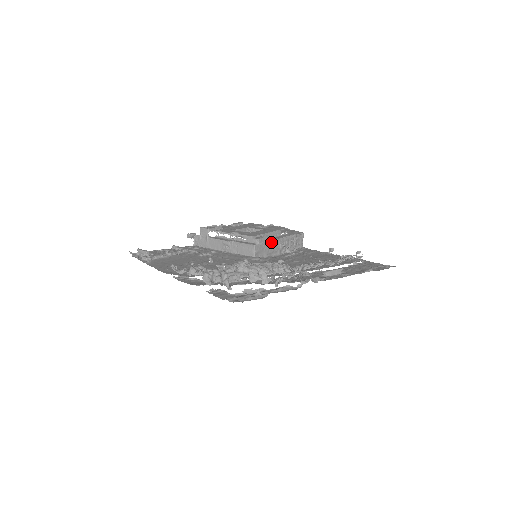
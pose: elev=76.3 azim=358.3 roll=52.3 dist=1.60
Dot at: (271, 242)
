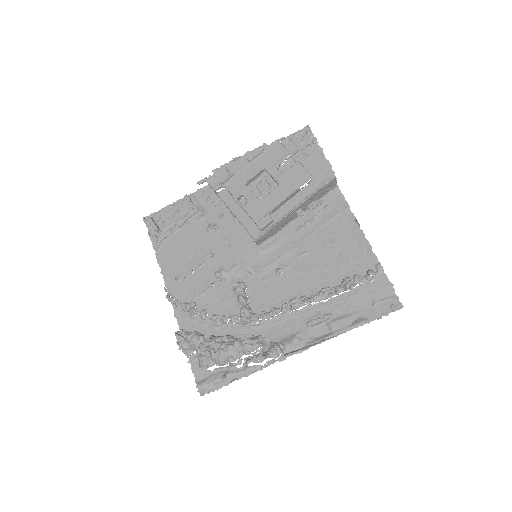
Dot at: (280, 222)
